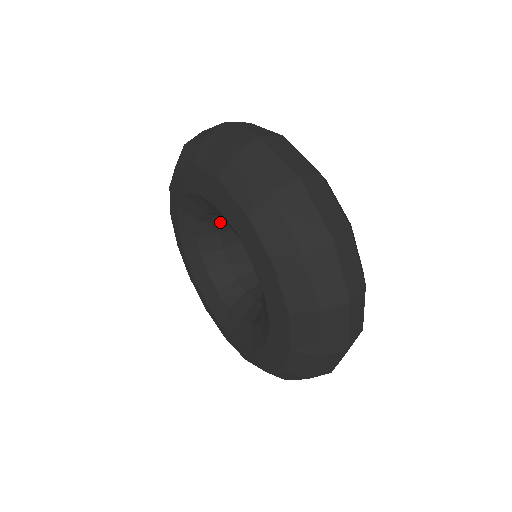
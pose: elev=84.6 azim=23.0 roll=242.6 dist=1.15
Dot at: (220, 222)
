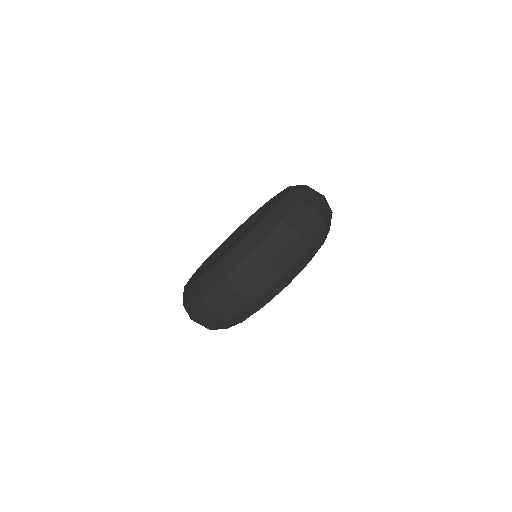
Dot at: occluded
